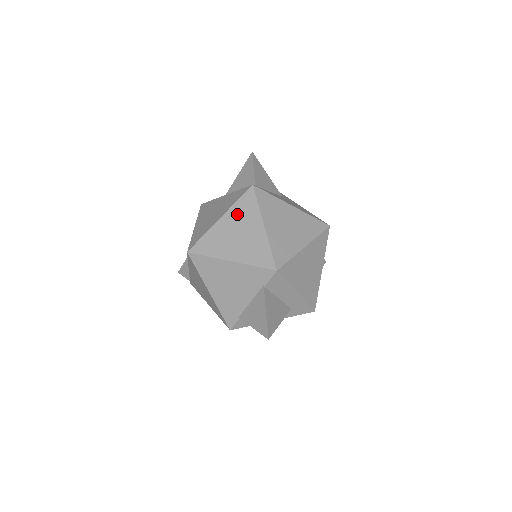
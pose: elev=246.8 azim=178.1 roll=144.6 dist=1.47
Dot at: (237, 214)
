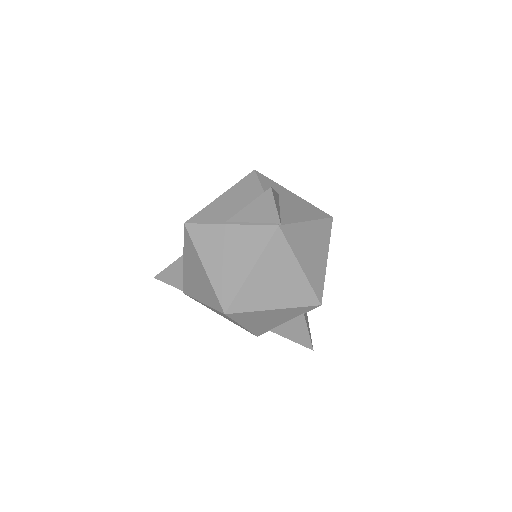
Dot at: (269, 262)
